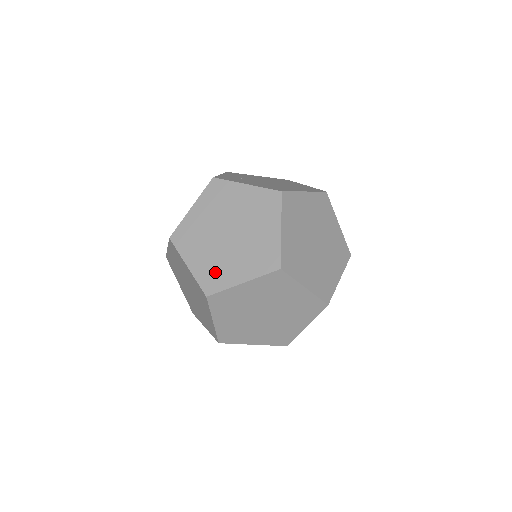
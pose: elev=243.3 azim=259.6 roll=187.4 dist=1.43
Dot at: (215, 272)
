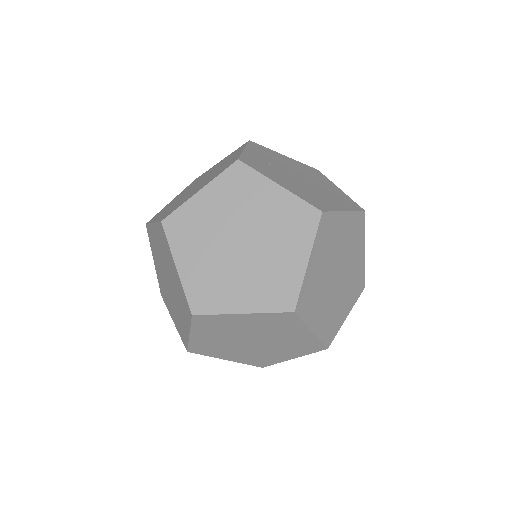
Dot at: (211, 287)
